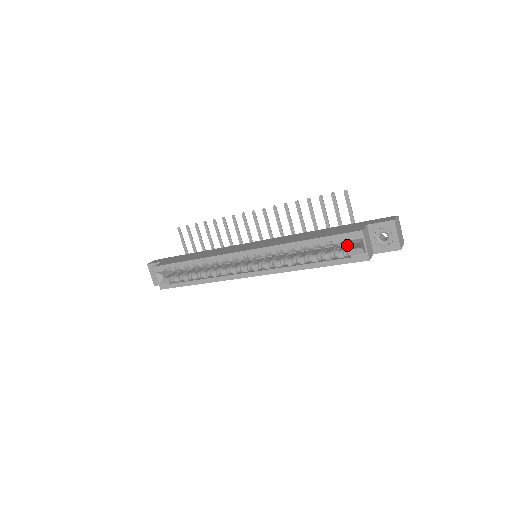
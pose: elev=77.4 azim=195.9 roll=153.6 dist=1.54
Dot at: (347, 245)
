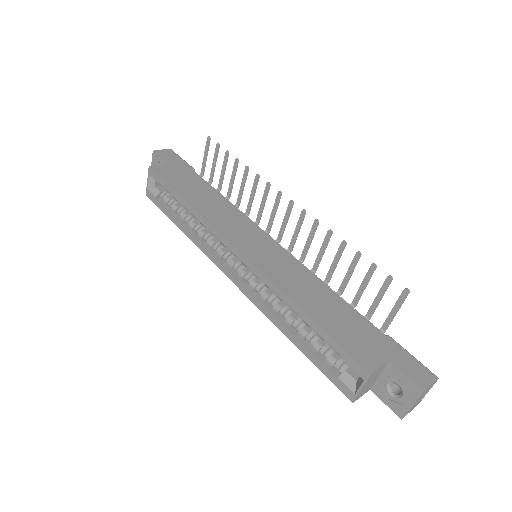
Dot at: occluded
